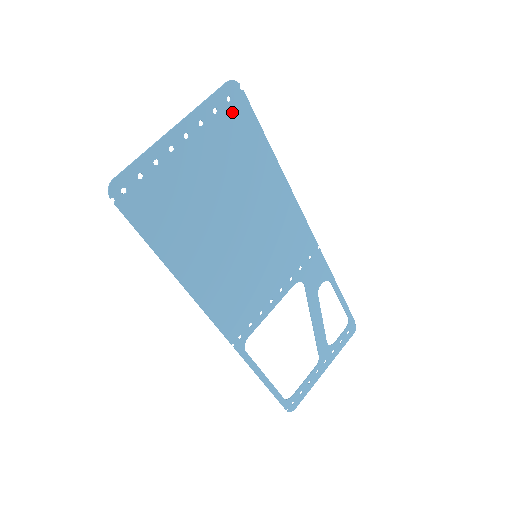
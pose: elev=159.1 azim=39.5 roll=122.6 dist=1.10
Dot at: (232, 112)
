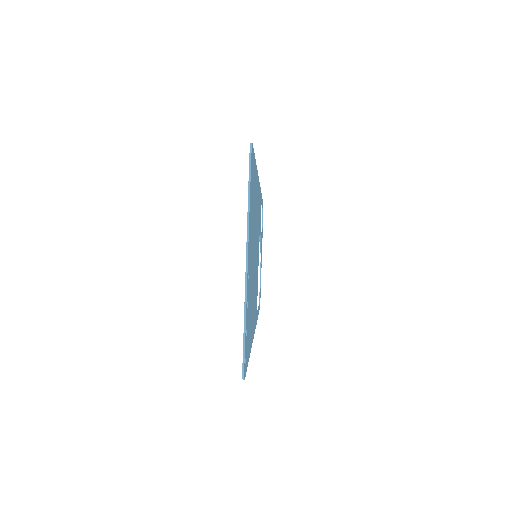
Dot at: (252, 178)
